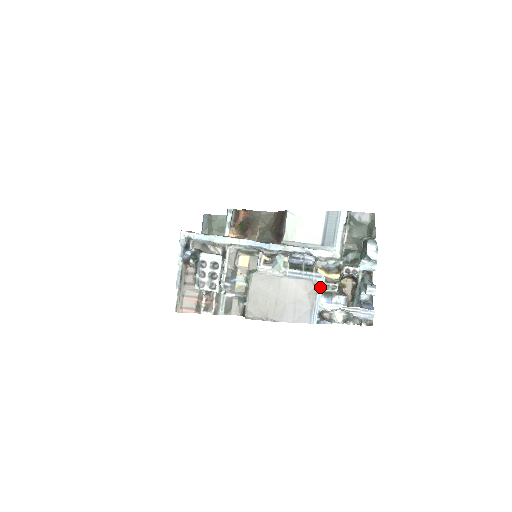
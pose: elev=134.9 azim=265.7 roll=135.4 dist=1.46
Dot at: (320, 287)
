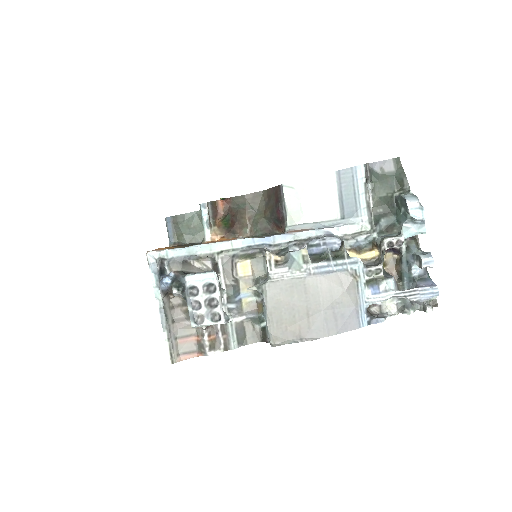
Dot at: (360, 276)
